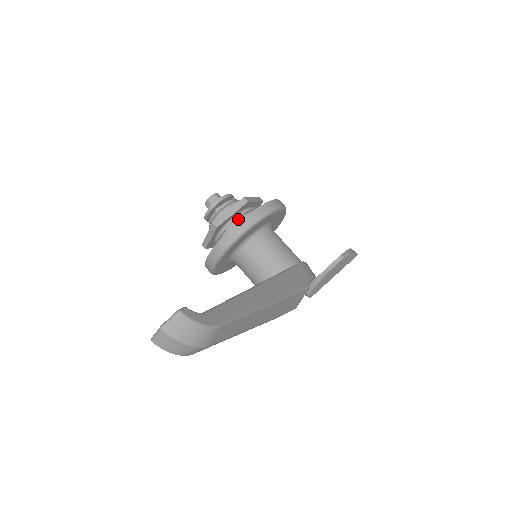
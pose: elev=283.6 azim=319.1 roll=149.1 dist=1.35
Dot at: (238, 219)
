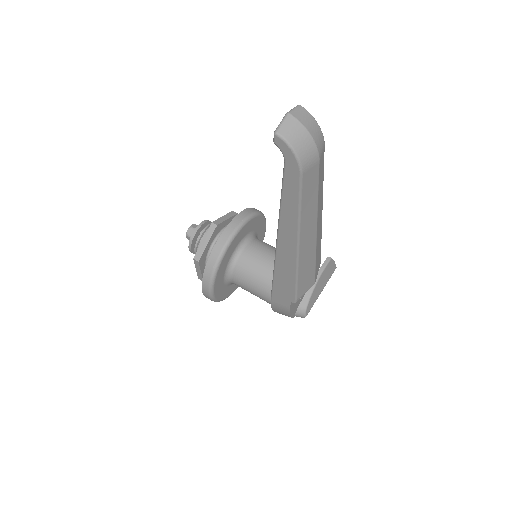
Dot at: occluded
